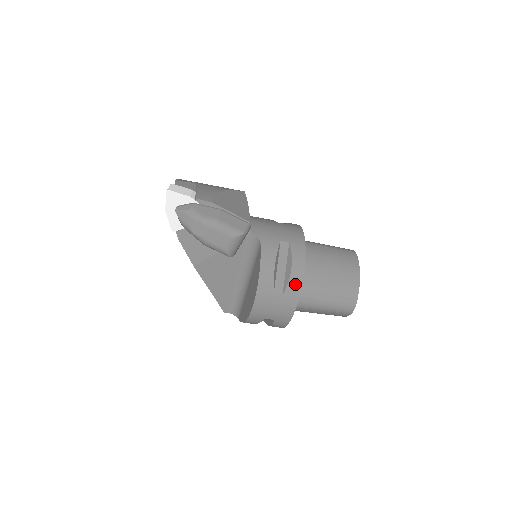
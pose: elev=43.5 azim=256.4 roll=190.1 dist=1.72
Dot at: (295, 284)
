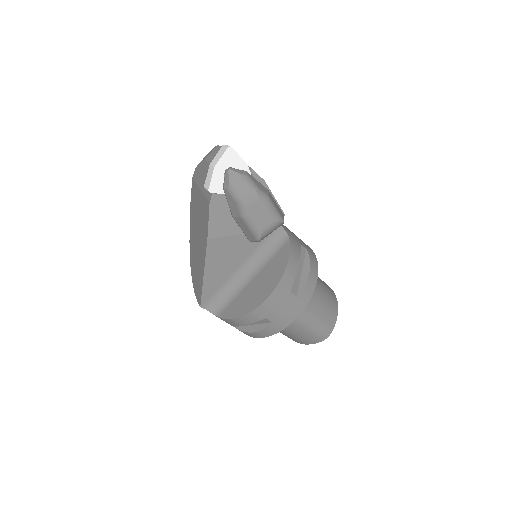
Dot at: (309, 289)
